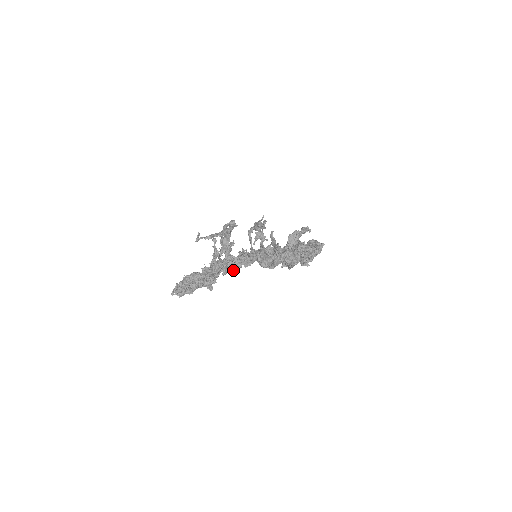
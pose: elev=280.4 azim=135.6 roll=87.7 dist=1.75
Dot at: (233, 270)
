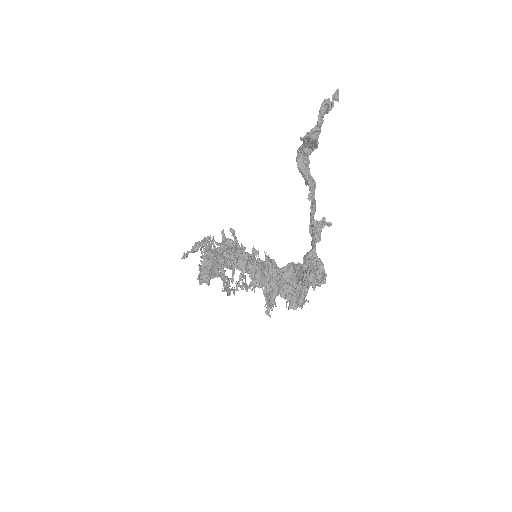
Dot at: occluded
